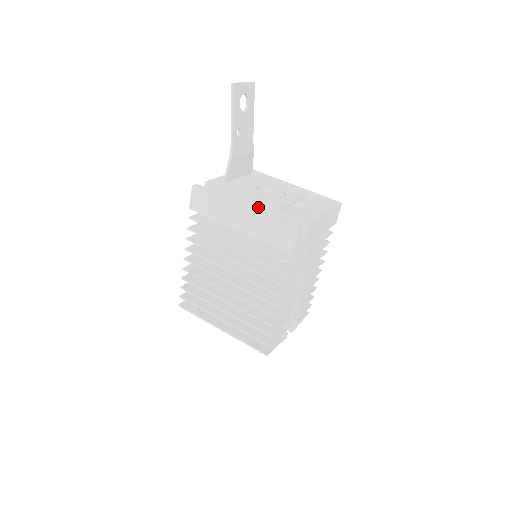
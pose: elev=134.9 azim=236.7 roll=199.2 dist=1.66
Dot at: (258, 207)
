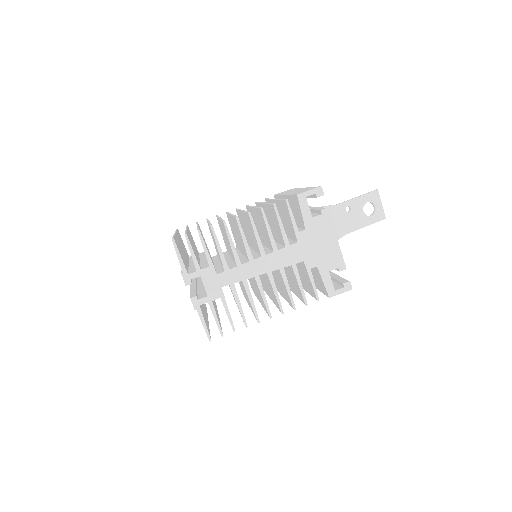
Dot at: (309, 207)
